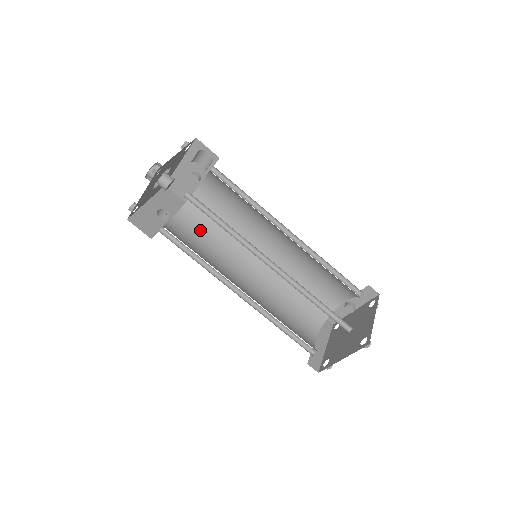
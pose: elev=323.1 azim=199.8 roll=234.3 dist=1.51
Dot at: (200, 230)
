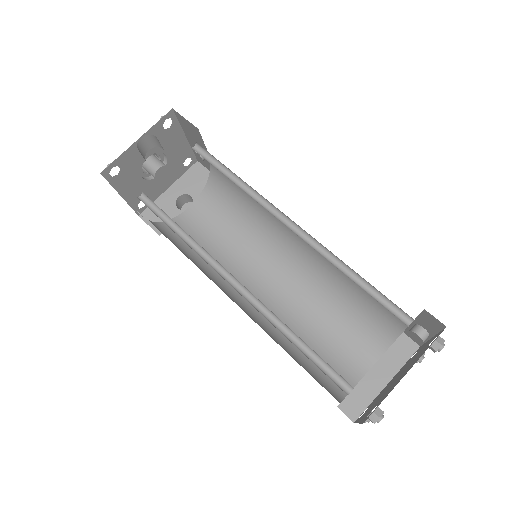
Dot at: (223, 215)
